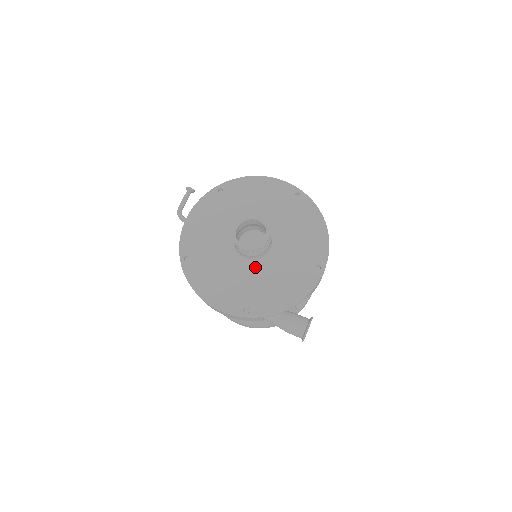
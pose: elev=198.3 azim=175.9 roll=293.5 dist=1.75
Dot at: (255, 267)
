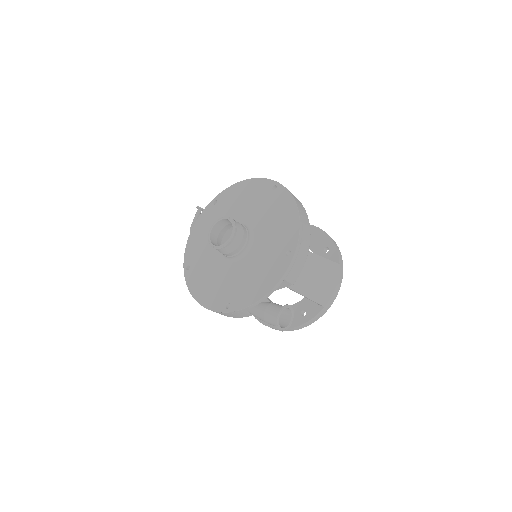
Dot at: (237, 264)
